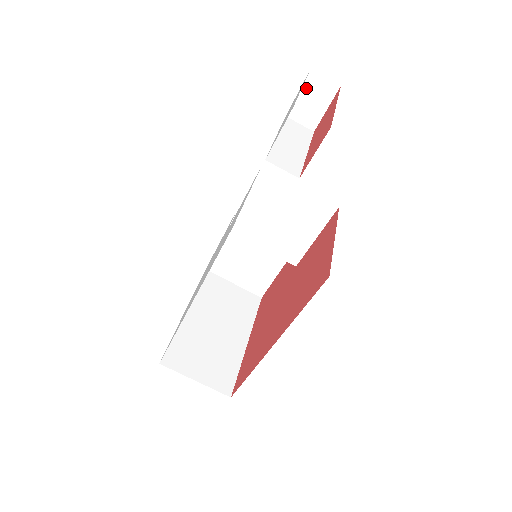
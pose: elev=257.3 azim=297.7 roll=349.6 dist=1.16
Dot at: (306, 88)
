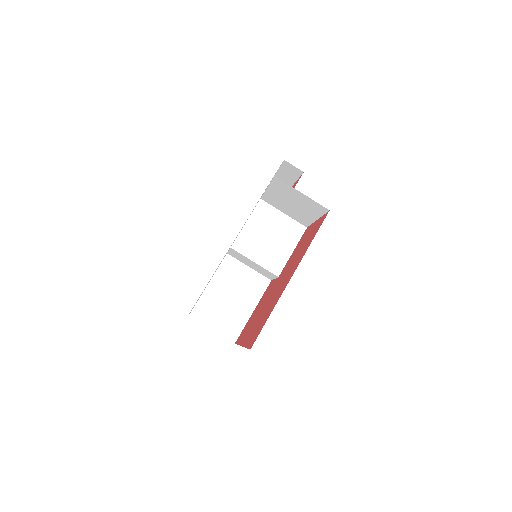
Dot at: occluded
